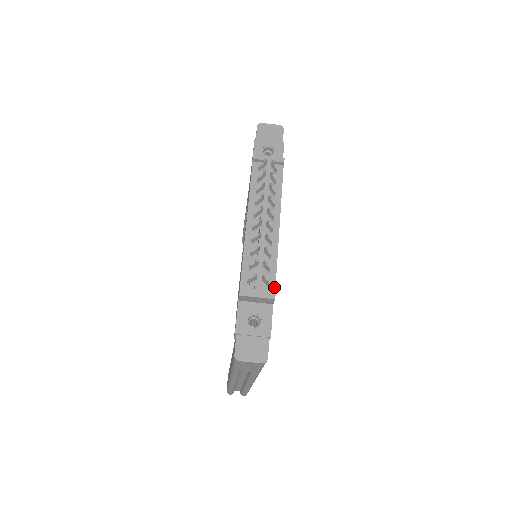
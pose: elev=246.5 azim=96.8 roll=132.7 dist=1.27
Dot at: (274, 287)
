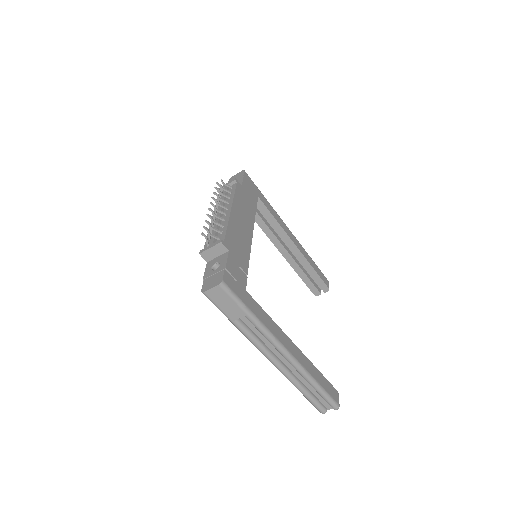
Dot at: (224, 238)
